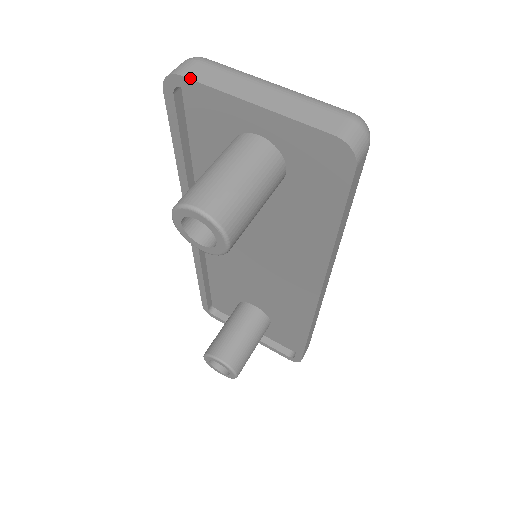
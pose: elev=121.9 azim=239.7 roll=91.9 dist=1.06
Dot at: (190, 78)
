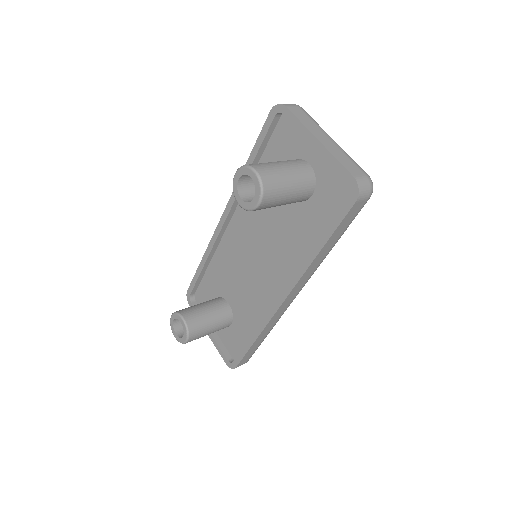
Dot at: (291, 111)
